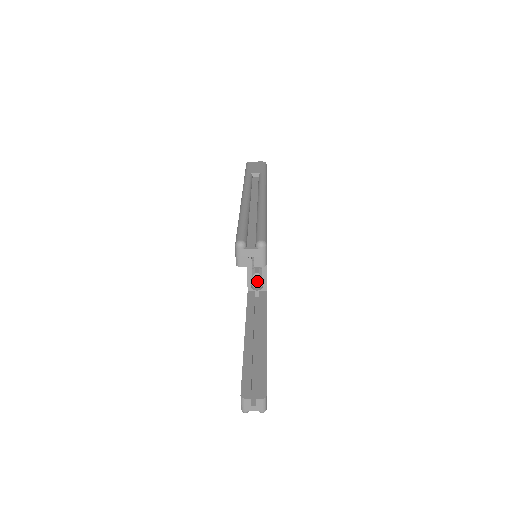
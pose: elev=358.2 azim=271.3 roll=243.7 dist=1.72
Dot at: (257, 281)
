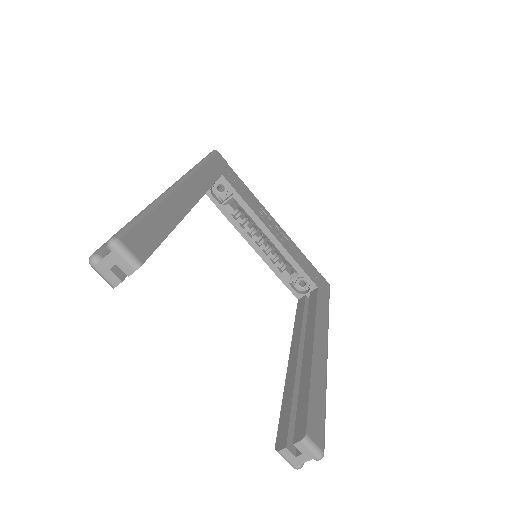
Dot at: (304, 282)
